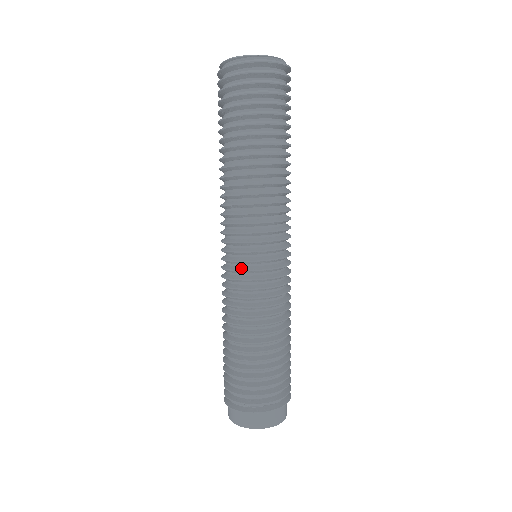
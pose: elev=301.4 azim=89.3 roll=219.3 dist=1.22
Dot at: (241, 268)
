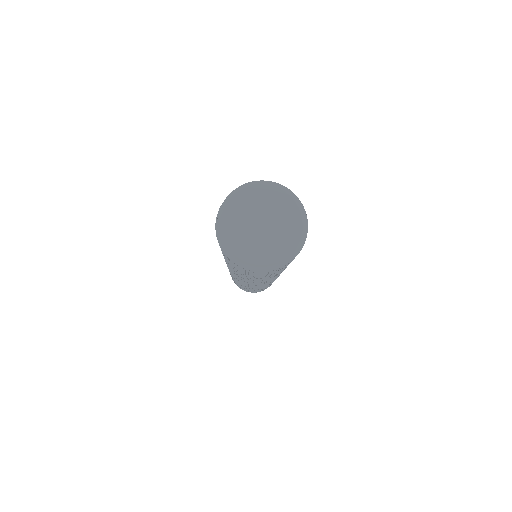
Dot at: occluded
